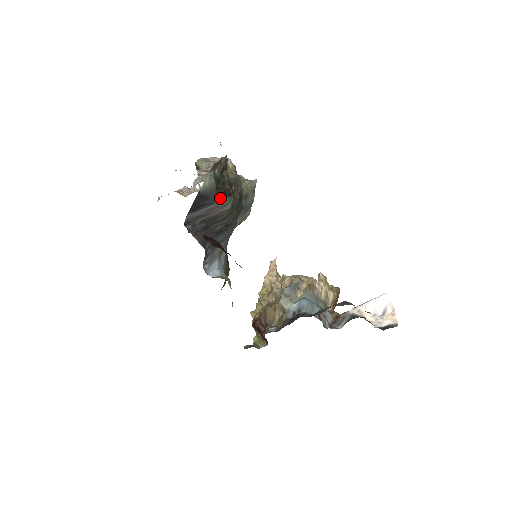
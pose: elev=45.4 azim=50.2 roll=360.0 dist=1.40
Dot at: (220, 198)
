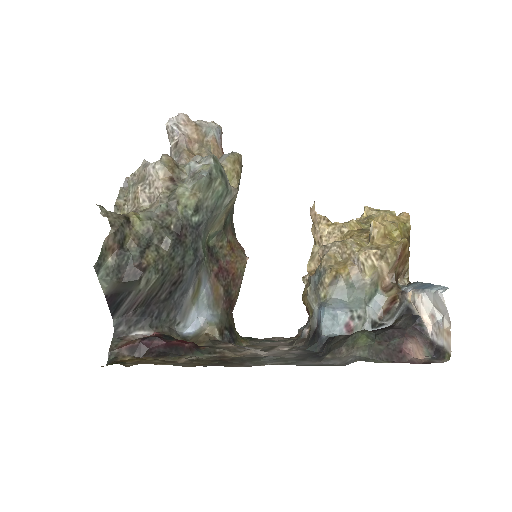
Dot at: (134, 284)
